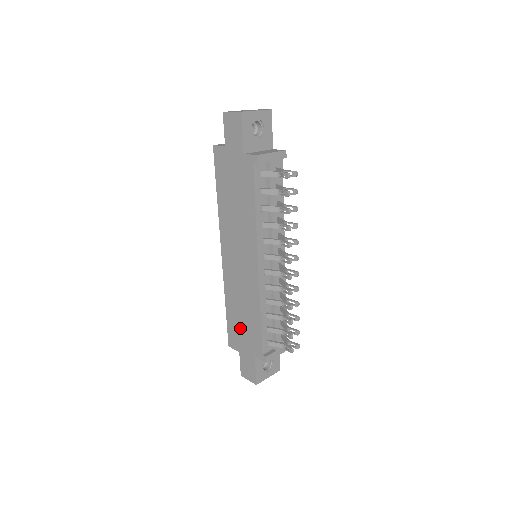
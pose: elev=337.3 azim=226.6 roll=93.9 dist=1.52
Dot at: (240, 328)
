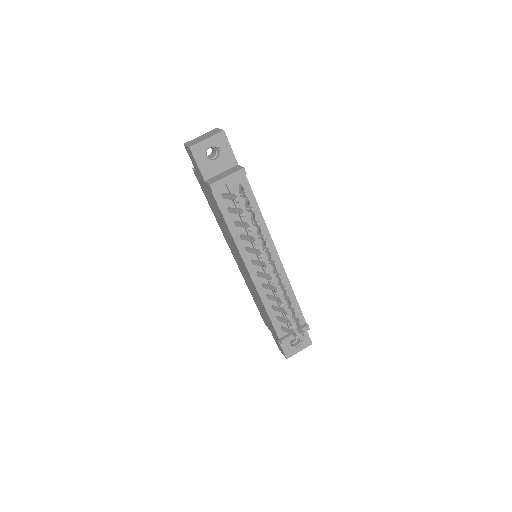
Dot at: (263, 314)
